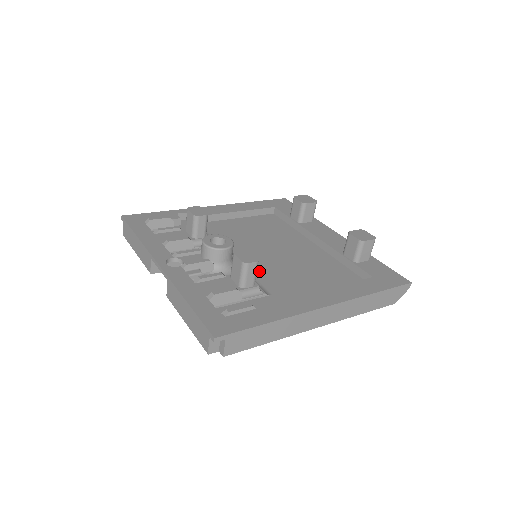
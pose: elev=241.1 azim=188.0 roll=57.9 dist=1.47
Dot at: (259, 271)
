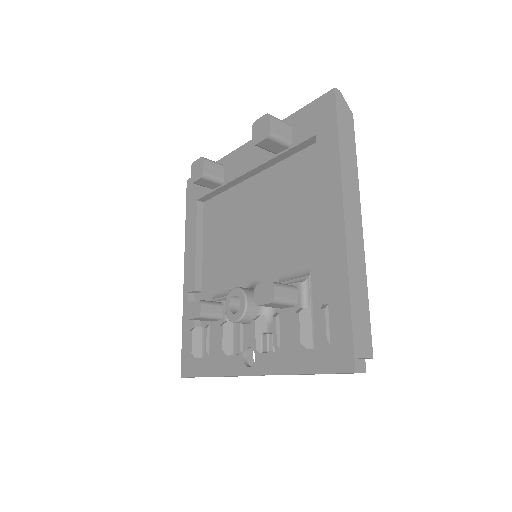
Dot at: (277, 265)
